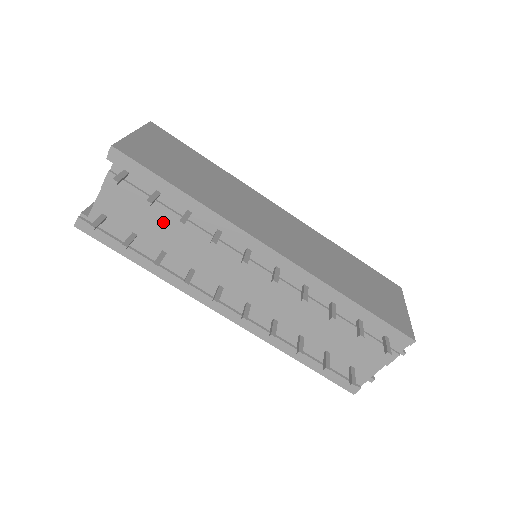
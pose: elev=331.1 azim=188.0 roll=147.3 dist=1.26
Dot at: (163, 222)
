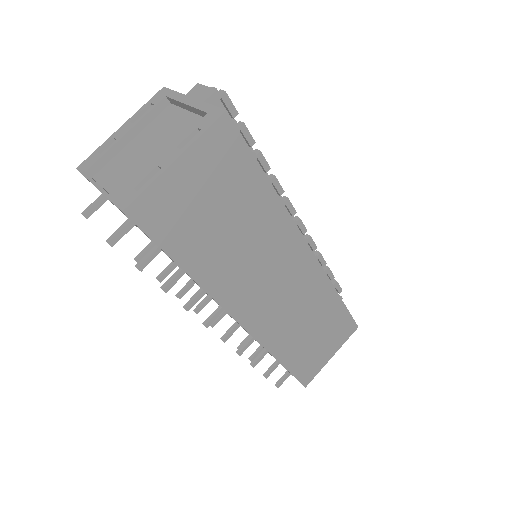
Dot at: occluded
